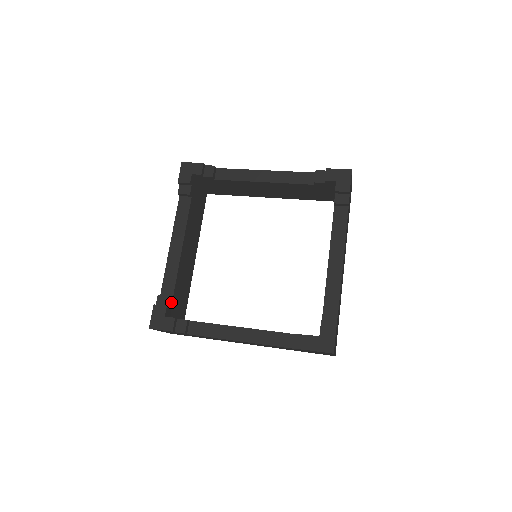
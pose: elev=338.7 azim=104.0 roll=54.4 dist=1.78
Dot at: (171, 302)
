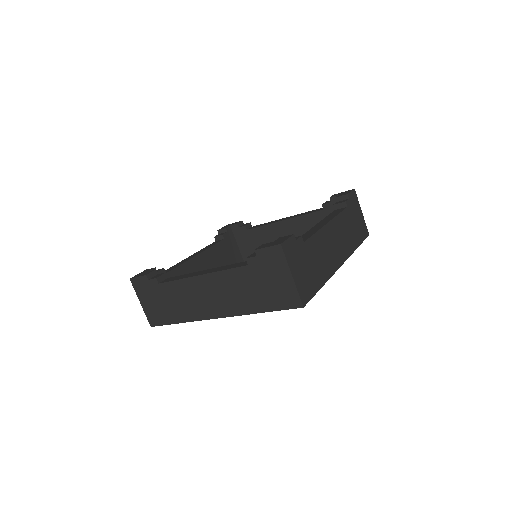
Dot at: occluded
